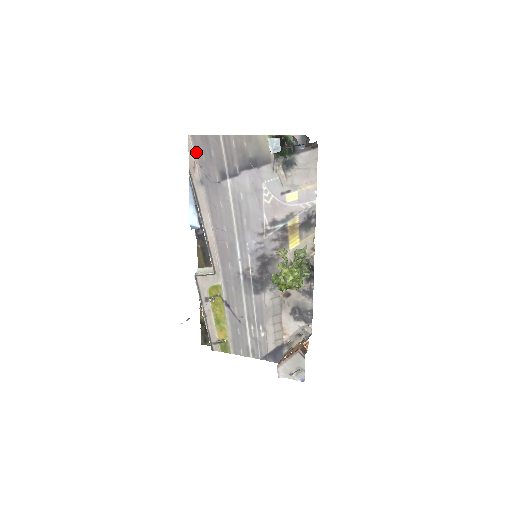
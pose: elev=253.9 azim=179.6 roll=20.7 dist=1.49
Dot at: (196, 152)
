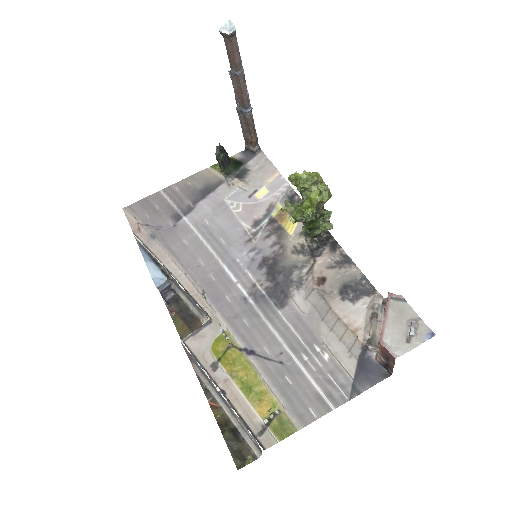
Dot at: (137, 216)
